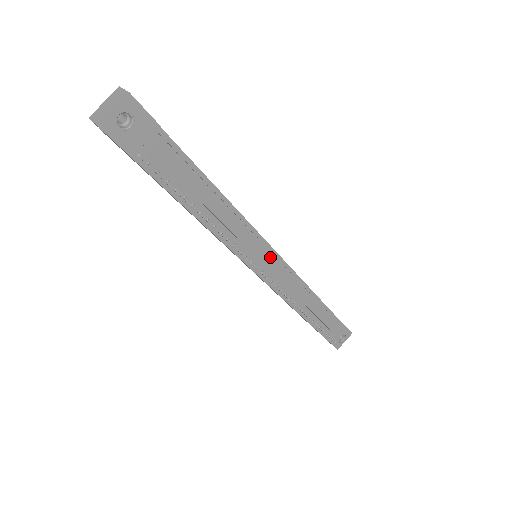
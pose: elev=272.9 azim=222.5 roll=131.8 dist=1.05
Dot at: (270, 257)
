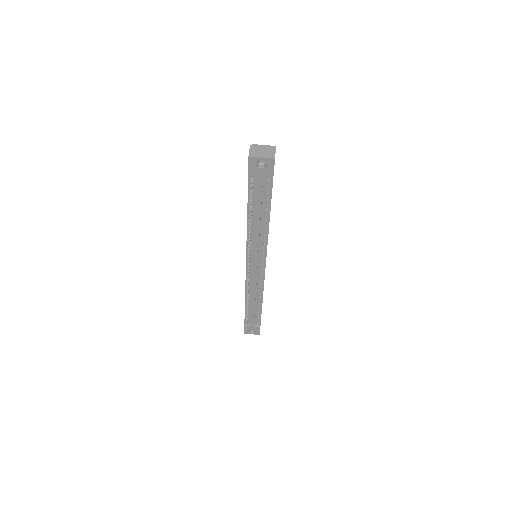
Dot at: (260, 265)
